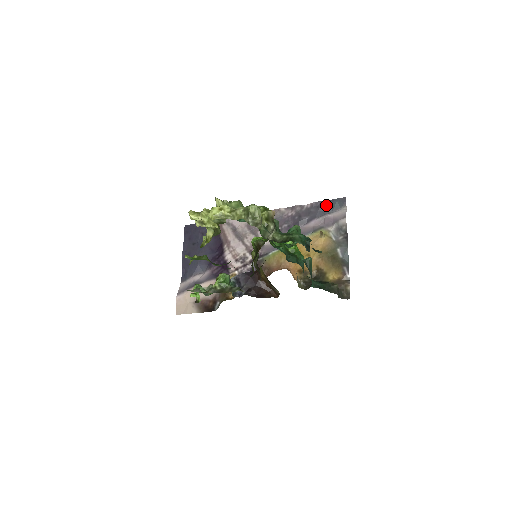
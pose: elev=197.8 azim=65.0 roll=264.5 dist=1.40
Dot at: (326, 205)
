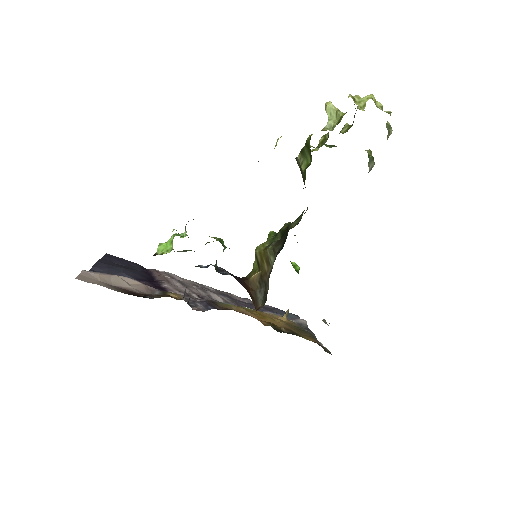
Dot at: (280, 311)
